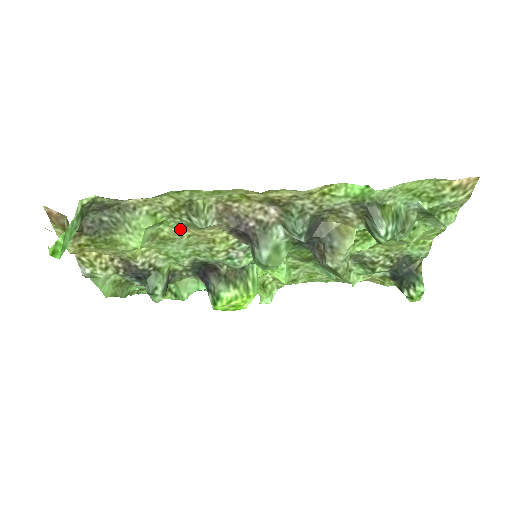
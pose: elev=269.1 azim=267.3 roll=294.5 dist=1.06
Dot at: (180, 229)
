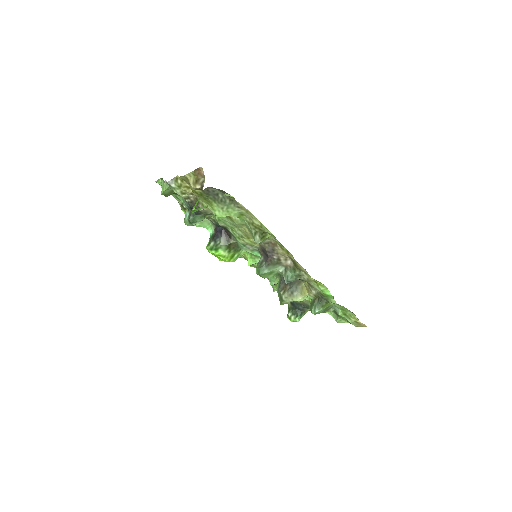
Dot at: (243, 224)
